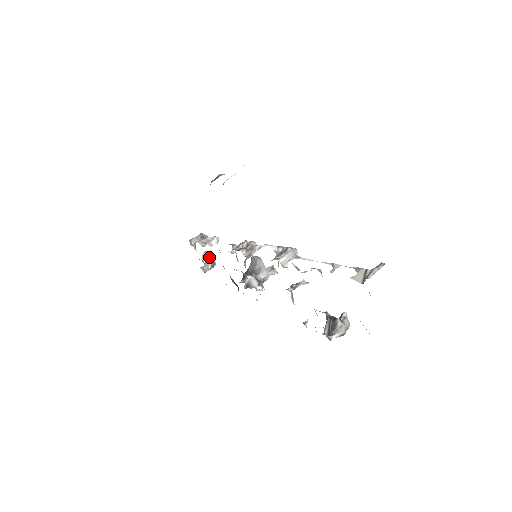
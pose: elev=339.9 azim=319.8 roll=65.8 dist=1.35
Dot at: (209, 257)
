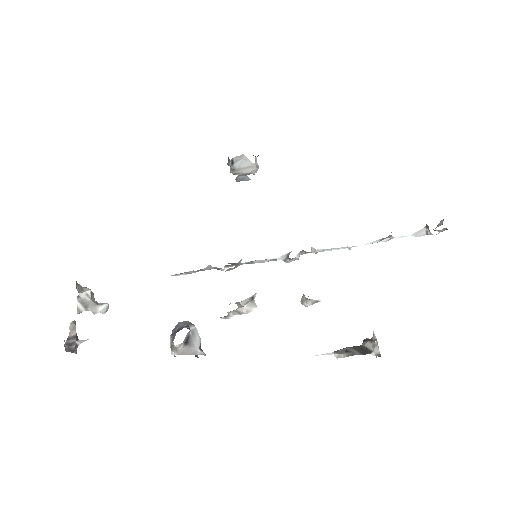
Dot at: (76, 334)
